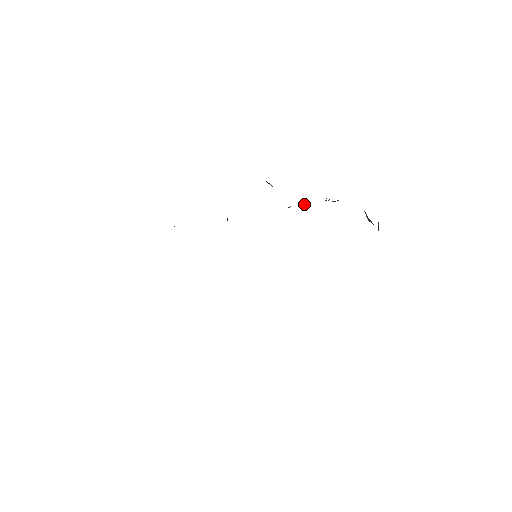
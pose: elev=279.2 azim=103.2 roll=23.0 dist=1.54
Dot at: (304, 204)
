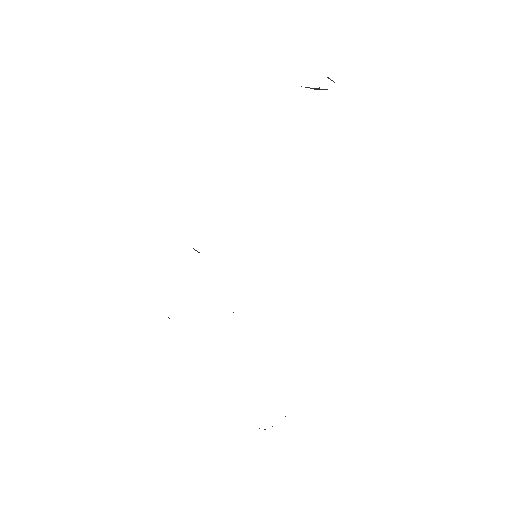
Dot at: occluded
